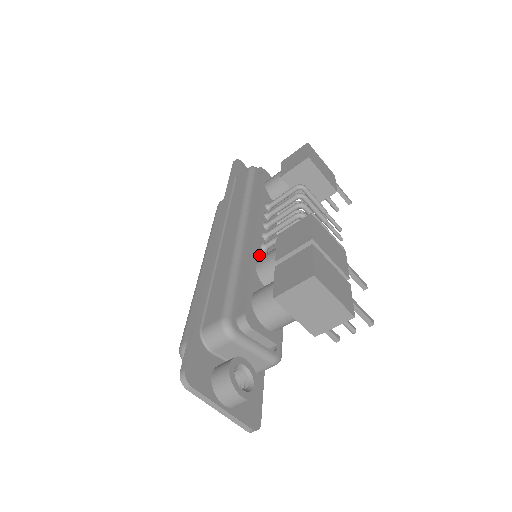
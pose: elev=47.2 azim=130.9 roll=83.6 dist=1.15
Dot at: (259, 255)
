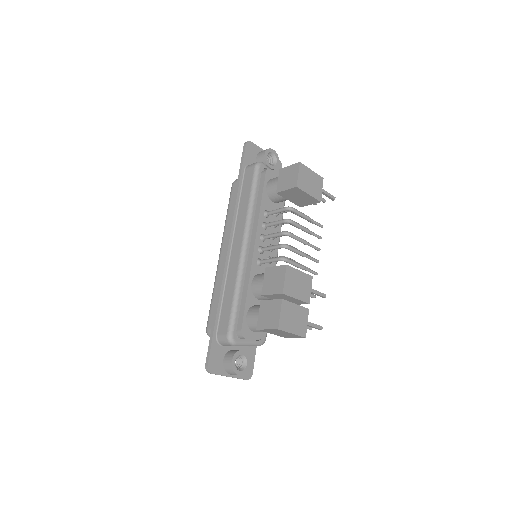
Dot at: (255, 273)
